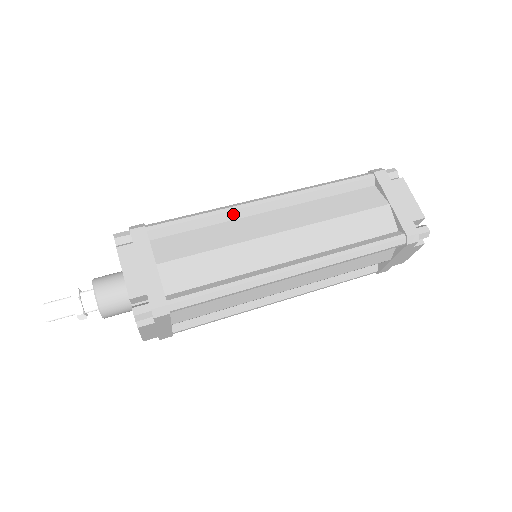
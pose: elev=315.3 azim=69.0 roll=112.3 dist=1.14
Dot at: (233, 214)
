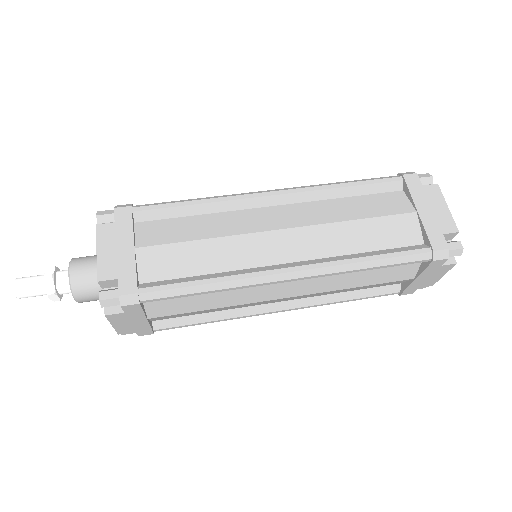
Dot at: (232, 204)
